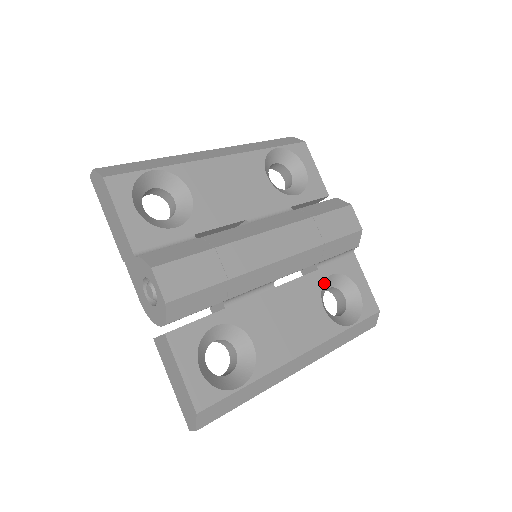
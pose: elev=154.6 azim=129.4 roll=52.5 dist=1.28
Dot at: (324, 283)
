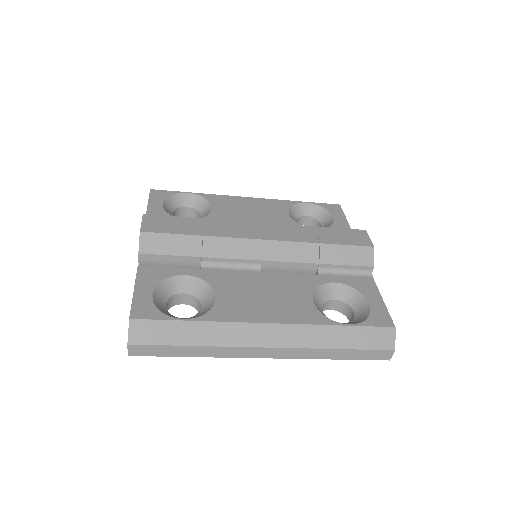
Dot at: (323, 287)
